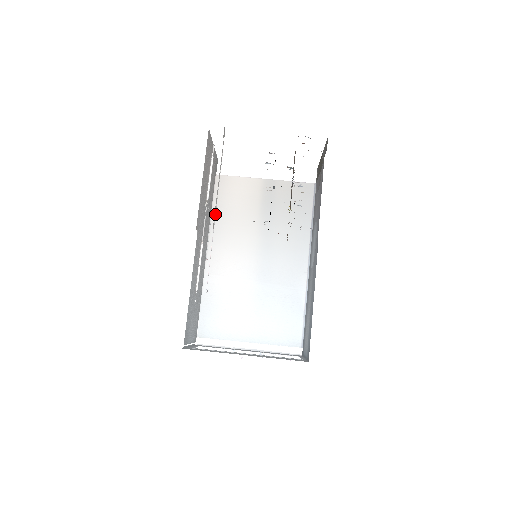
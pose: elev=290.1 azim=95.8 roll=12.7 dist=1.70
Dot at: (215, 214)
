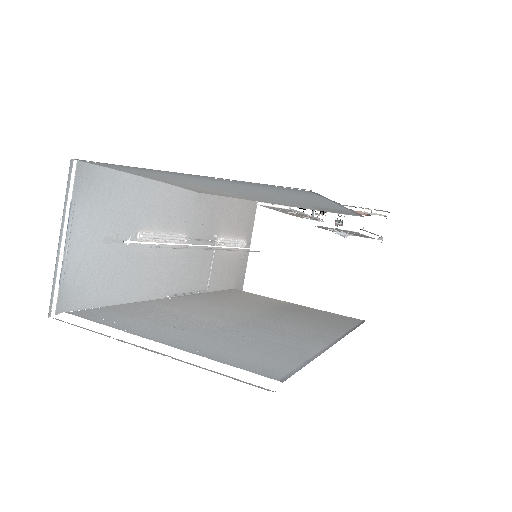
Dot at: (220, 249)
